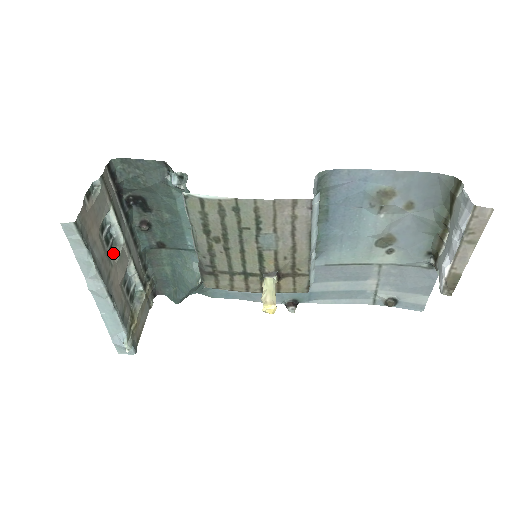
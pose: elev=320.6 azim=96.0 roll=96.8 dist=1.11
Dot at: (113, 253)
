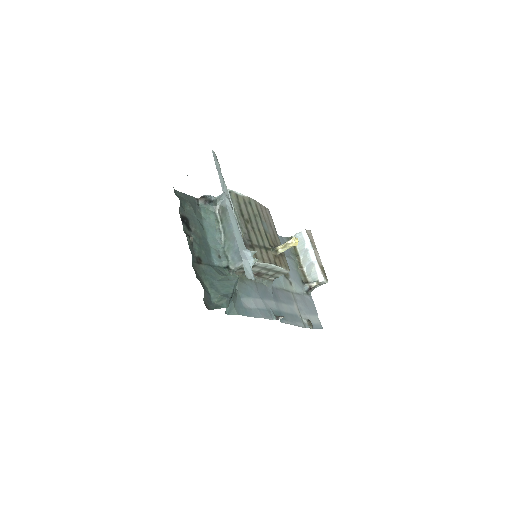
Dot at: occluded
